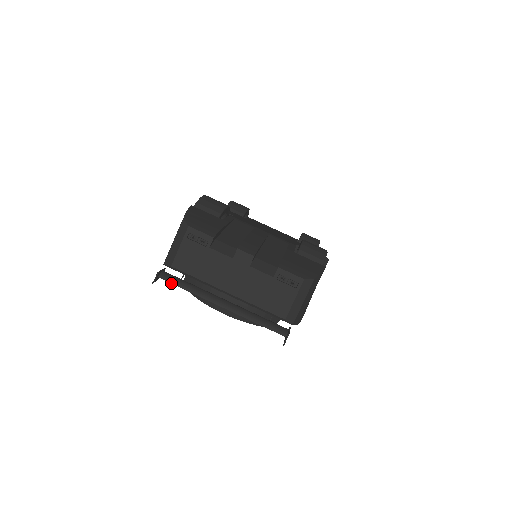
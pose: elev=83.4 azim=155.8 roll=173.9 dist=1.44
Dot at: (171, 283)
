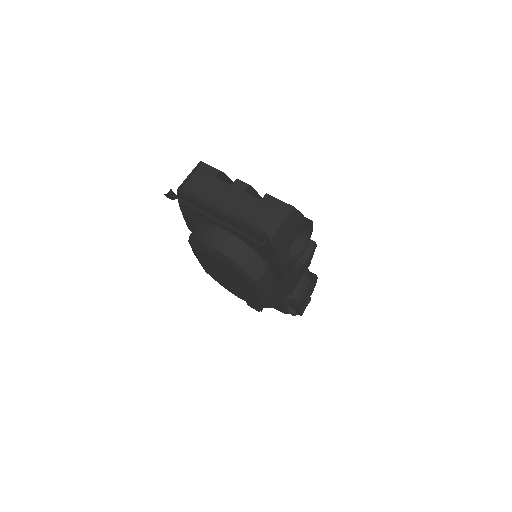
Dot at: (179, 200)
